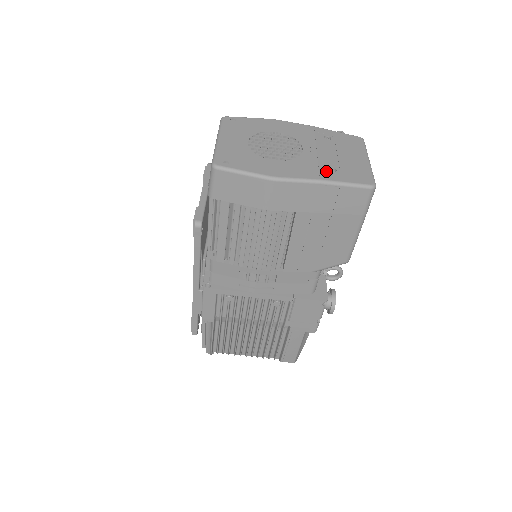
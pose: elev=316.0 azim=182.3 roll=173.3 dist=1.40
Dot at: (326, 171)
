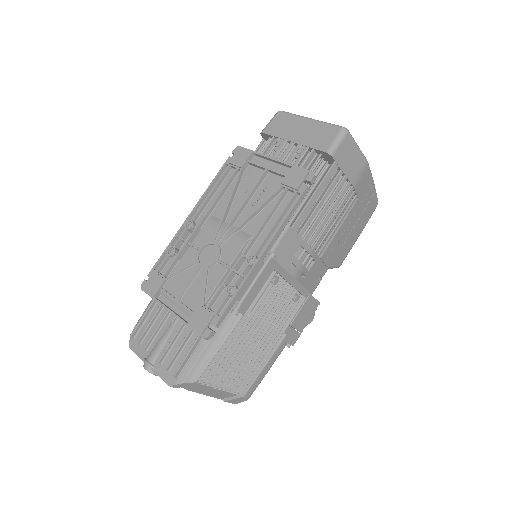
Dot at: occluded
